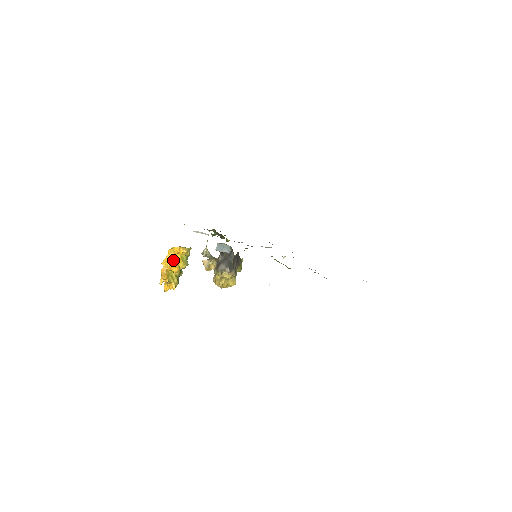
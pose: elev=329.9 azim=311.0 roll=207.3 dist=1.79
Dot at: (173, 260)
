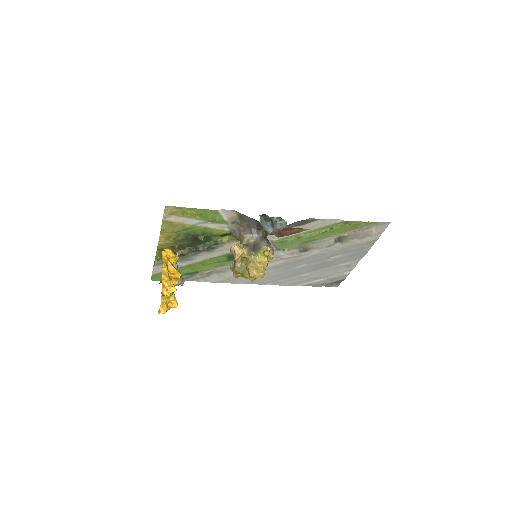
Dot at: (171, 263)
